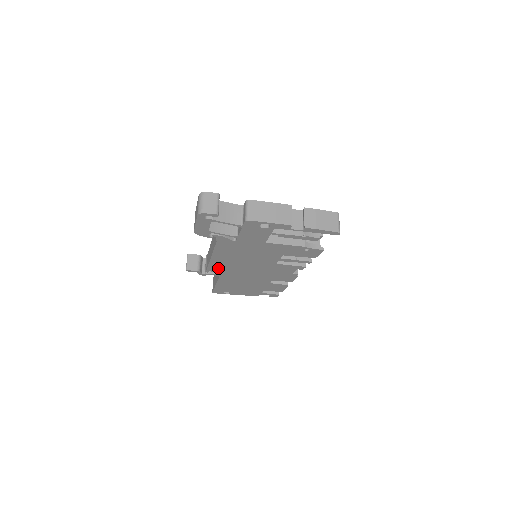
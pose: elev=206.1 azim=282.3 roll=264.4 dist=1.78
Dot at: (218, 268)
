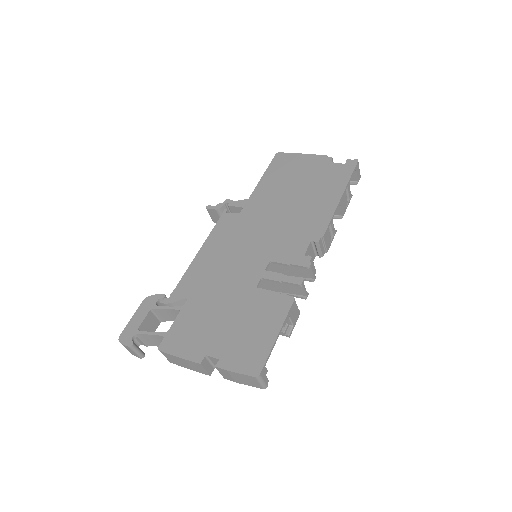
Dot at: occluded
